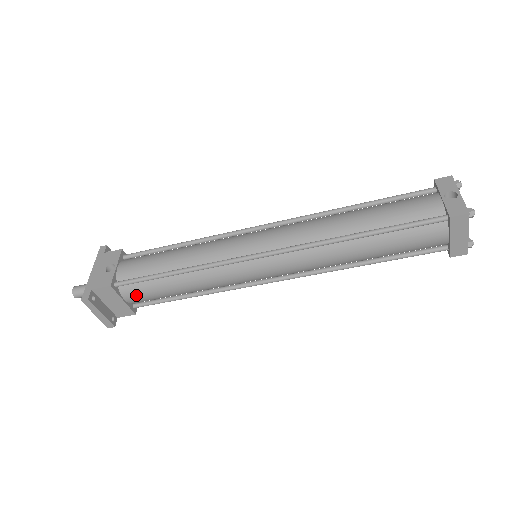
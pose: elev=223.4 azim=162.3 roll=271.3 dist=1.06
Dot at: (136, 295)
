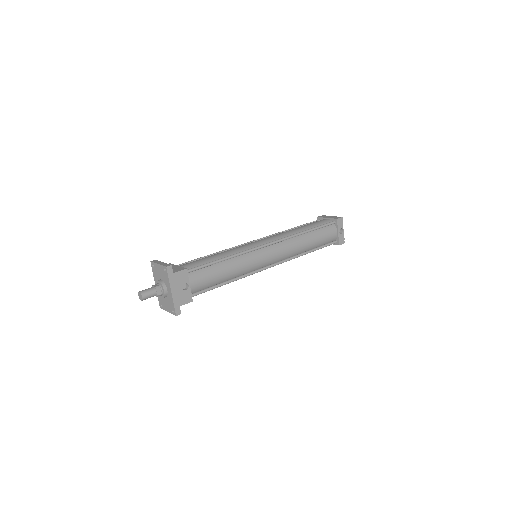
Dot at: occluded
